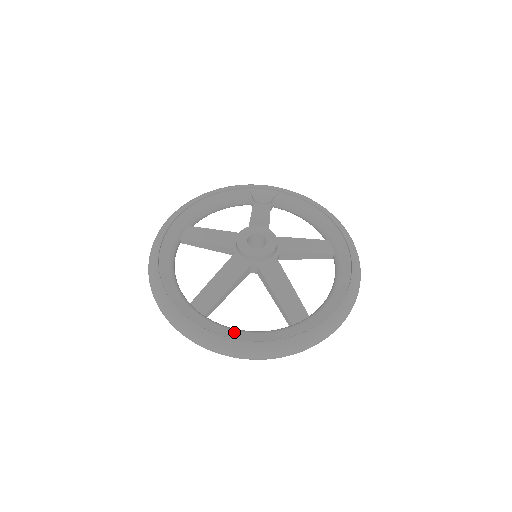
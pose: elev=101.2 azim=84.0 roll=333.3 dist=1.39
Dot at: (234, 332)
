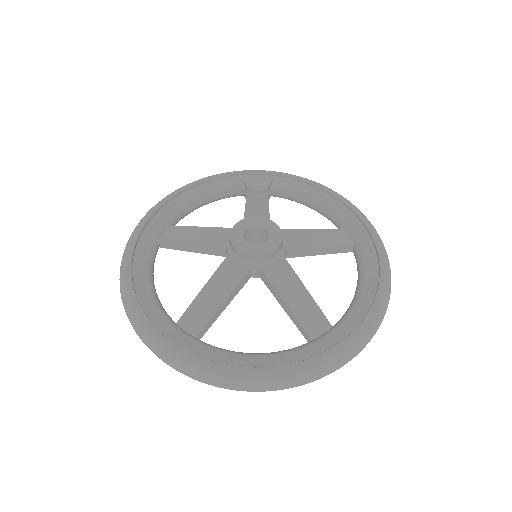
Dot at: (237, 357)
